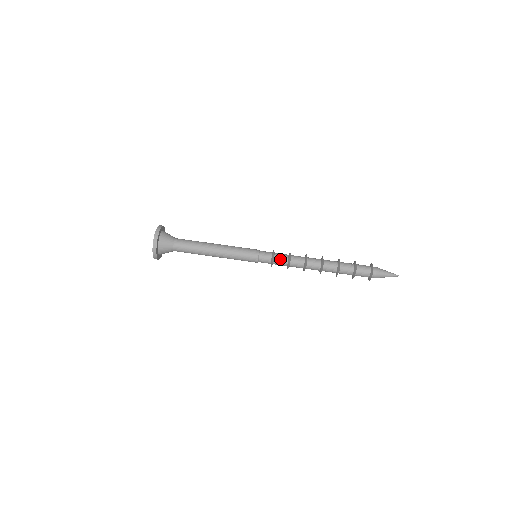
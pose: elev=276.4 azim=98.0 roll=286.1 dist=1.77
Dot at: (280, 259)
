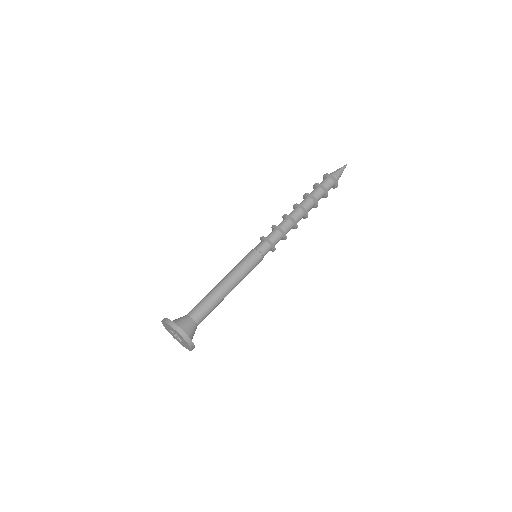
Dot at: (272, 235)
